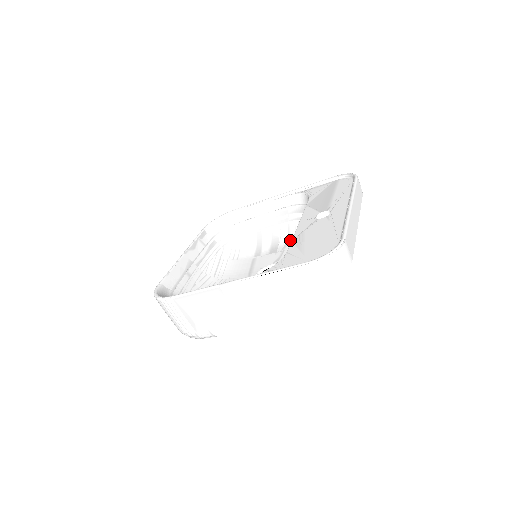
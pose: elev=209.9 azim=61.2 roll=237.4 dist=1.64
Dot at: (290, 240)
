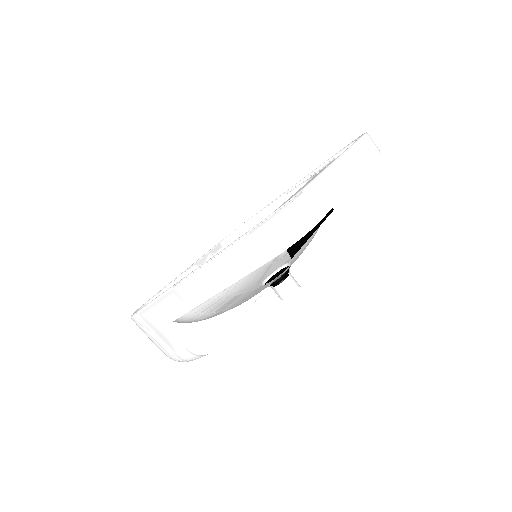
Dot at: occluded
